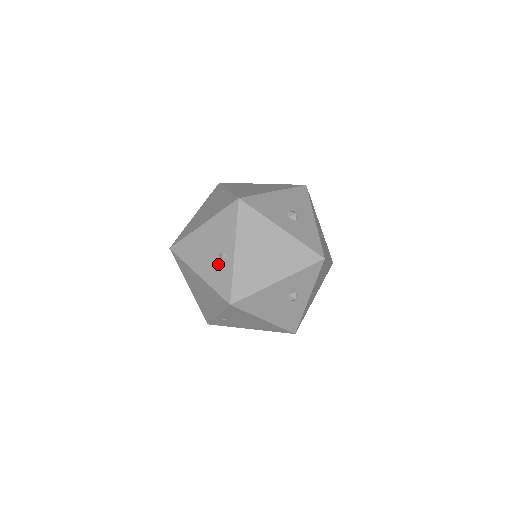
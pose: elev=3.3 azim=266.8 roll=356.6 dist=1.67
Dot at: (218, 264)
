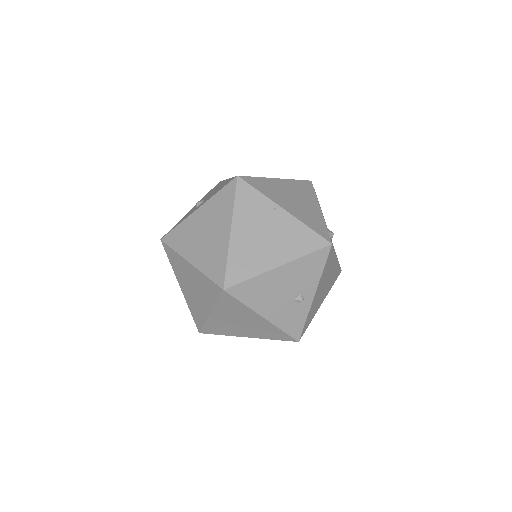
Dot at: (293, 307)
